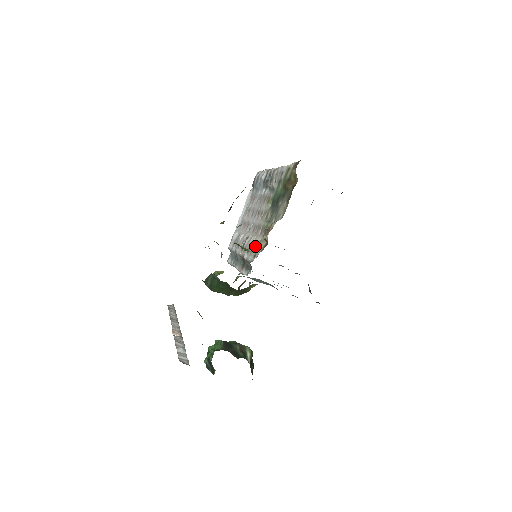
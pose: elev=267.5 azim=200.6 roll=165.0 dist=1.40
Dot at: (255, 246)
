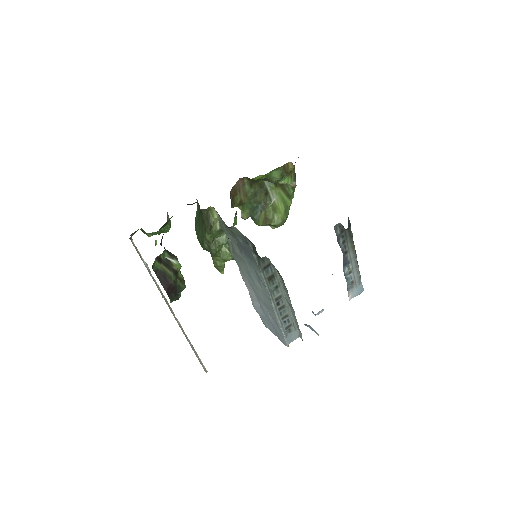
Dot at: occluded
